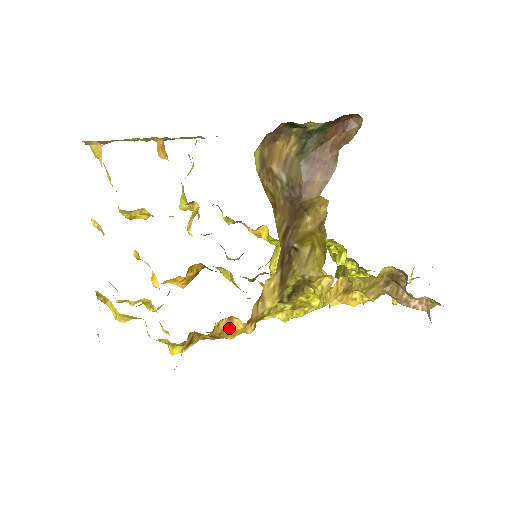
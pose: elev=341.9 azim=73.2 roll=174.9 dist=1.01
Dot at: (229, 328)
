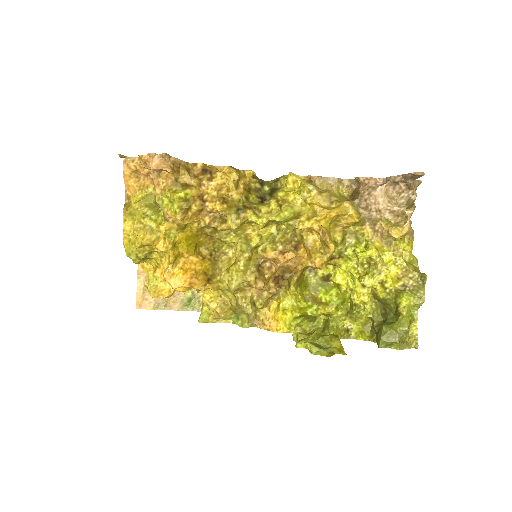
Dot at: (218, 171)
